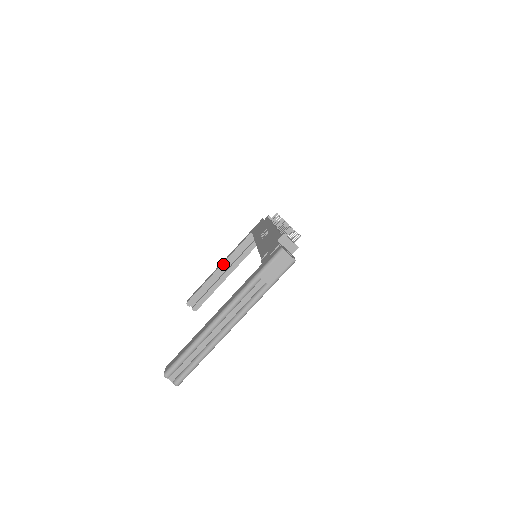
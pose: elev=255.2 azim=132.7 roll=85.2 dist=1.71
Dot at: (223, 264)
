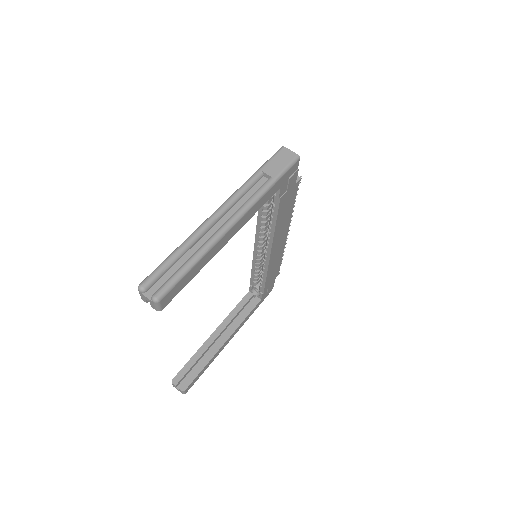
Dot at: (218, 328)
